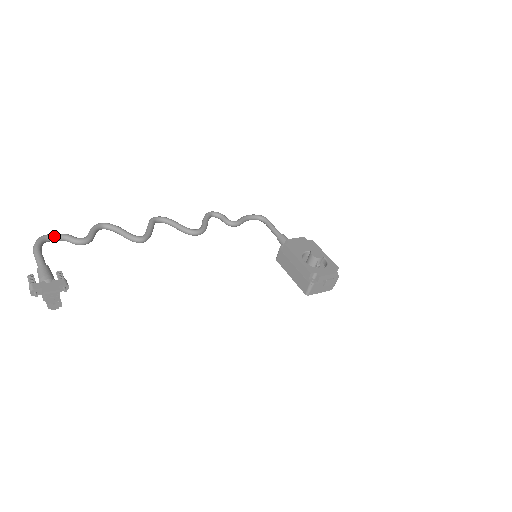
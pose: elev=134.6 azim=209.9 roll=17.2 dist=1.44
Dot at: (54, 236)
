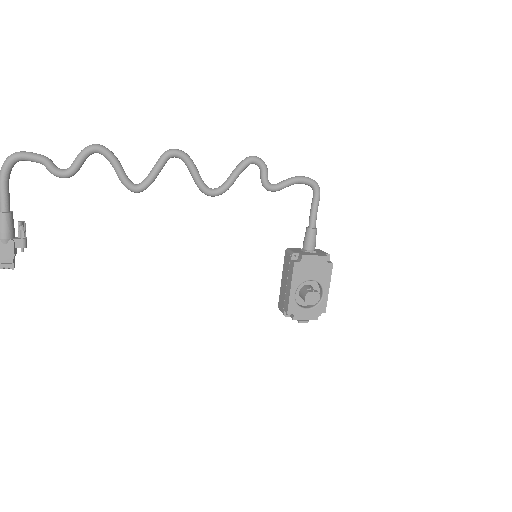
Dot at: (28, 159)
